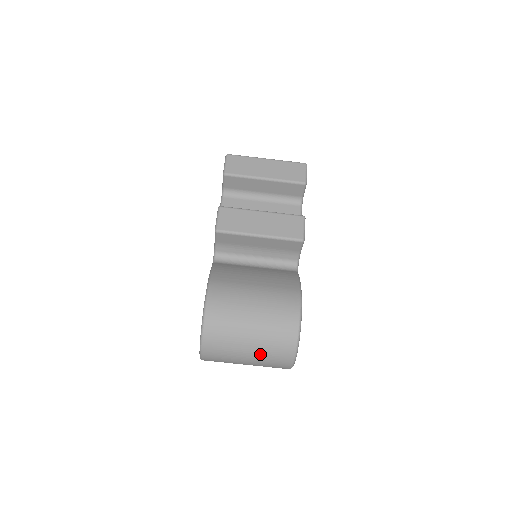
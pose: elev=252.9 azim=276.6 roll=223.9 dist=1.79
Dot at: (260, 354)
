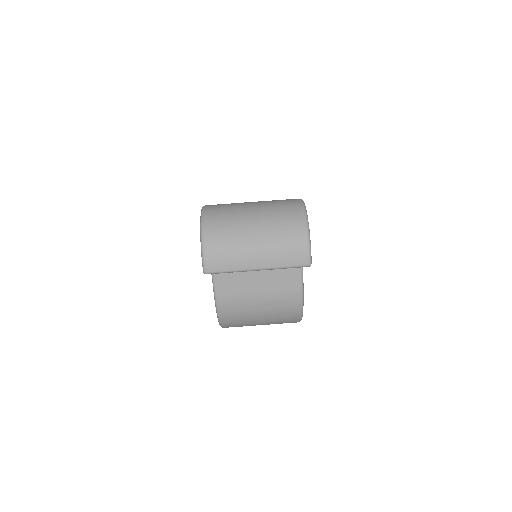
Dot at: (268, 225)
